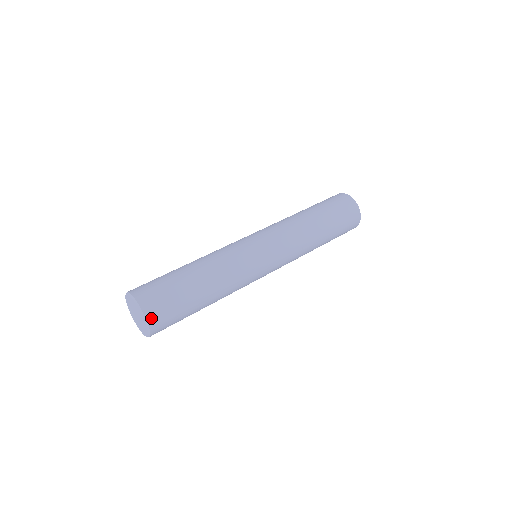
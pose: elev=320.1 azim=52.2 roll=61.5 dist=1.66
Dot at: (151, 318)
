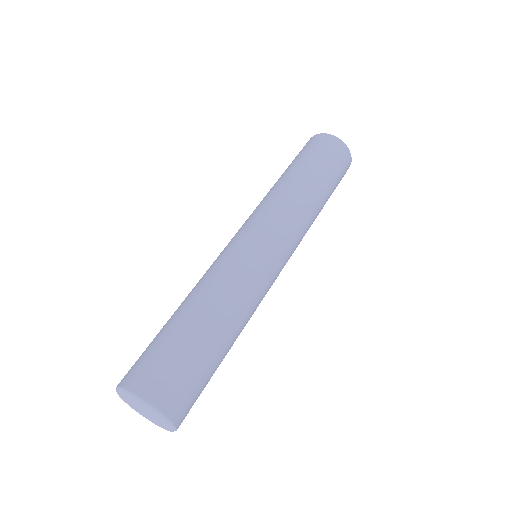
Dot at: (175, 415)
